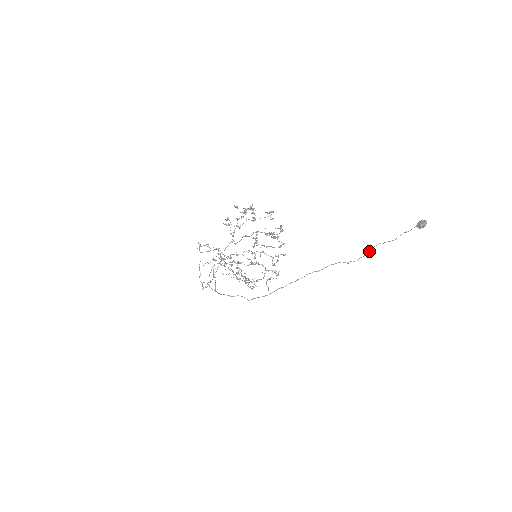
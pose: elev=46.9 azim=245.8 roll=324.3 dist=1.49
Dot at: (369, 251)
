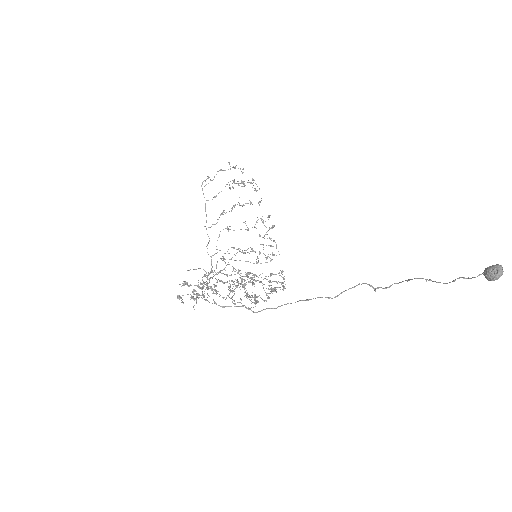
Dot at: occluded
